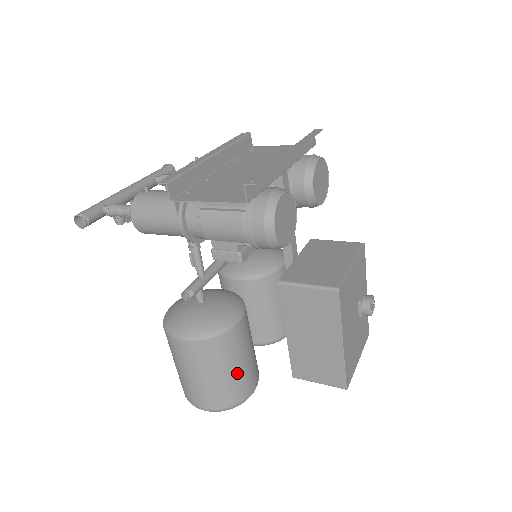
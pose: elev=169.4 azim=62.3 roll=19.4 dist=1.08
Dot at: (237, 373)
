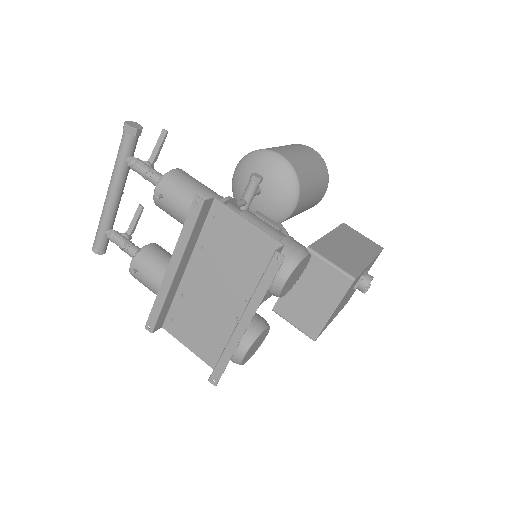
Dot at: occluded
